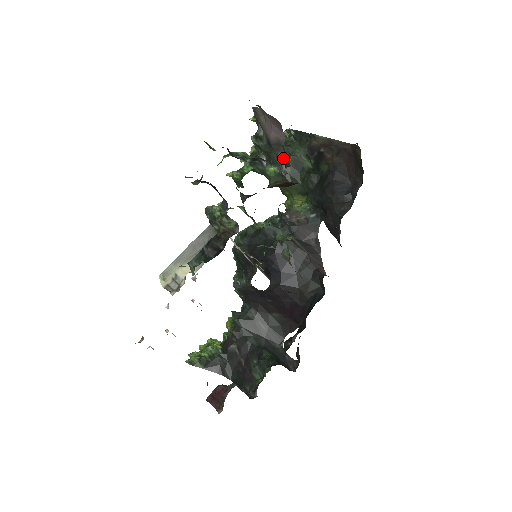
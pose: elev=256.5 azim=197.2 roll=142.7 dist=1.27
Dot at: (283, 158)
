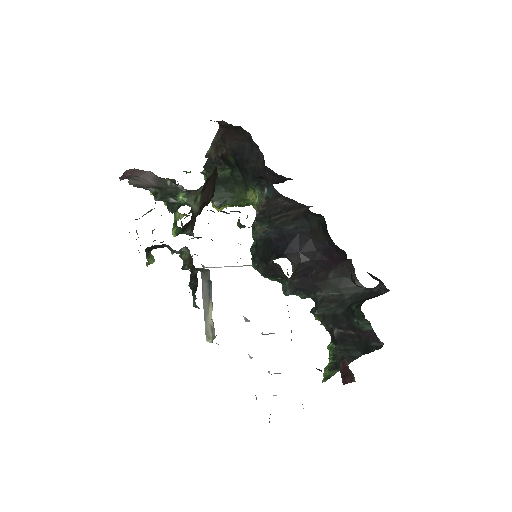
Dot at: (172, 183)
